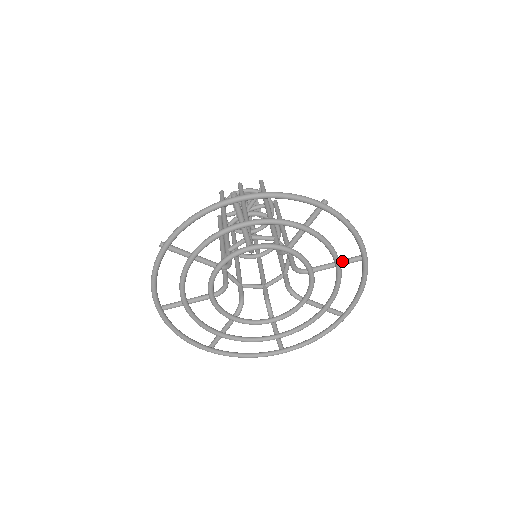
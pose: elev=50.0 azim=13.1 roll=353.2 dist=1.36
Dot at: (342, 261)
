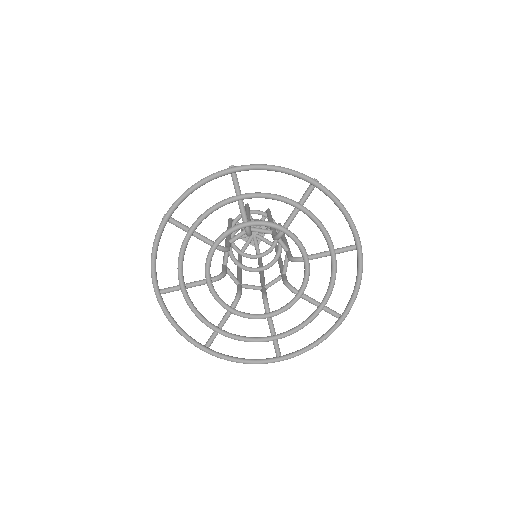
Dot at: (300, 200)
